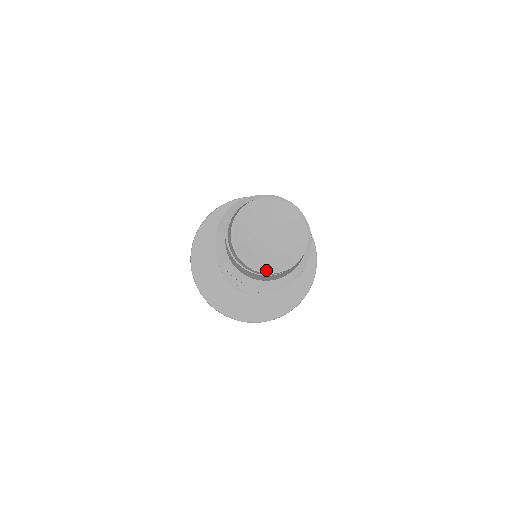
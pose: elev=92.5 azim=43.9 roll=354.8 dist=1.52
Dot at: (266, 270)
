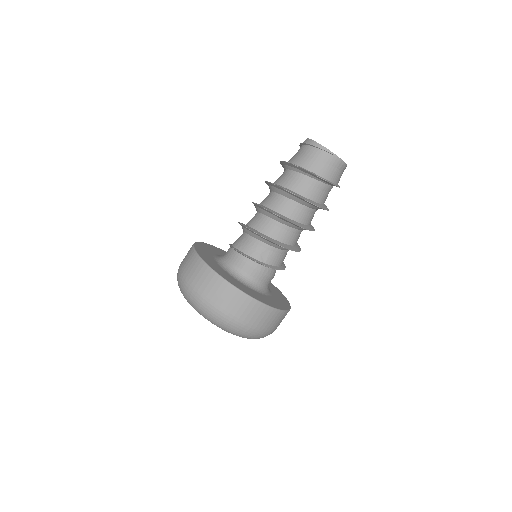
Dot at: (323, 146)
